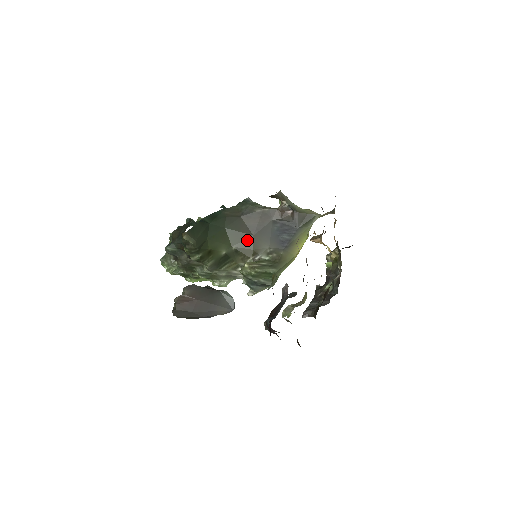
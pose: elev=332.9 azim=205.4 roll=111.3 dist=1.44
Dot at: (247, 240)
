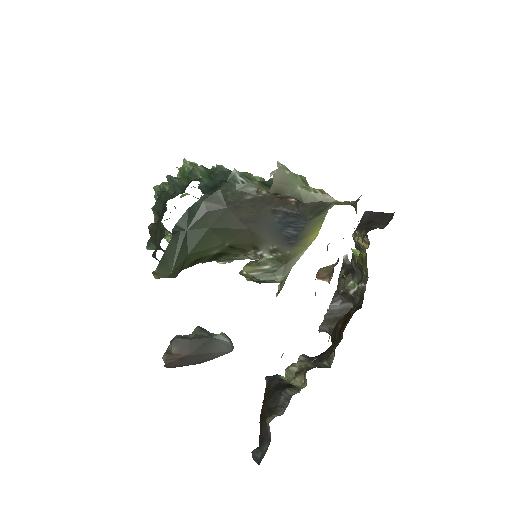
Dot at: (242, 235)
